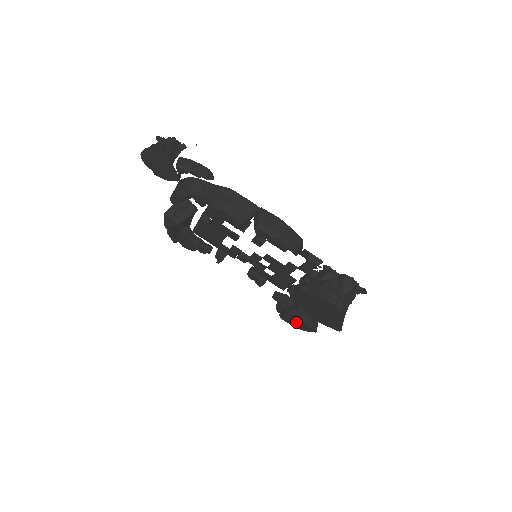
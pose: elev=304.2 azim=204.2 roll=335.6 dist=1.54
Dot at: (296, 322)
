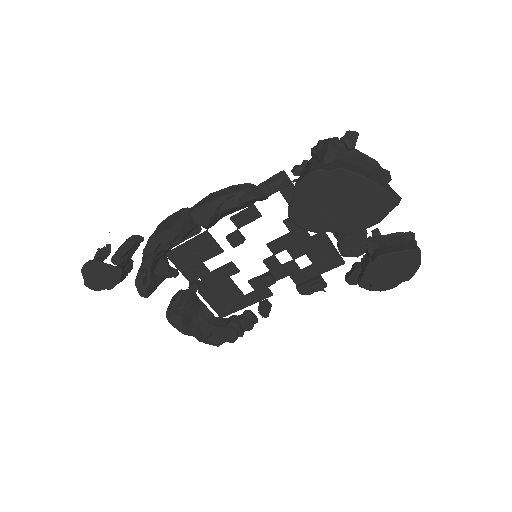
Dot at: (390, 271)
